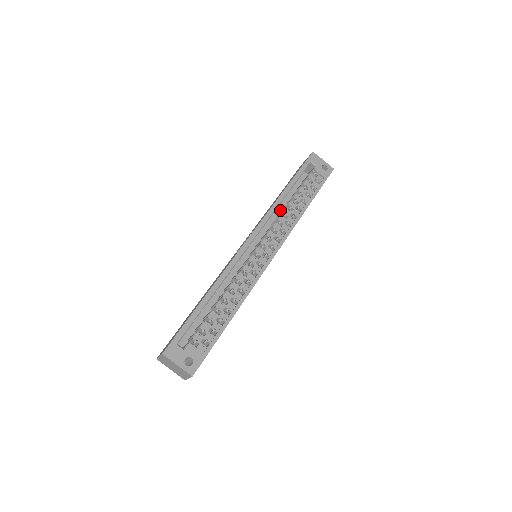
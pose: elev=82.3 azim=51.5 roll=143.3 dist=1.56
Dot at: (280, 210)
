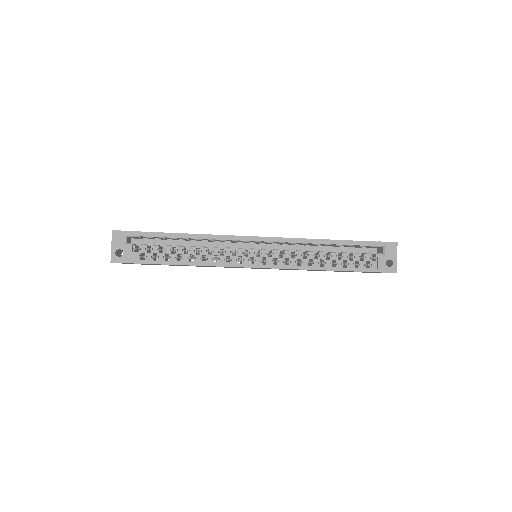
Dot at: (316, 250)
